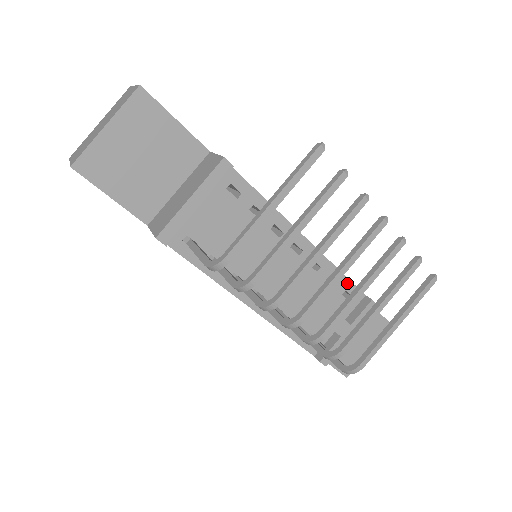
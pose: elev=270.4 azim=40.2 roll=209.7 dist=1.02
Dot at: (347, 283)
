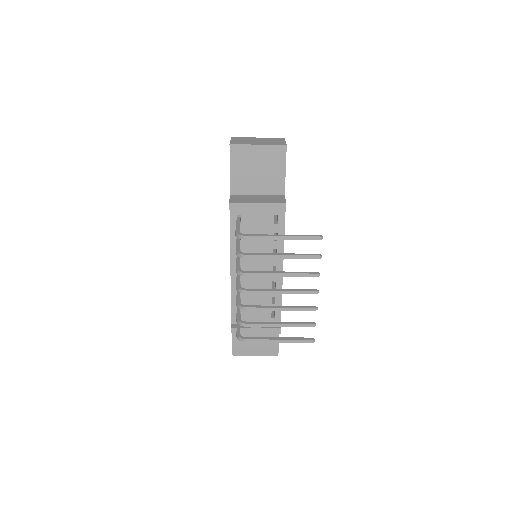
Dot at: occluded
